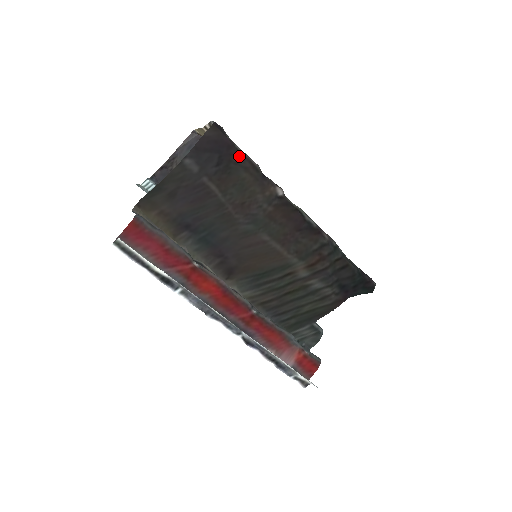
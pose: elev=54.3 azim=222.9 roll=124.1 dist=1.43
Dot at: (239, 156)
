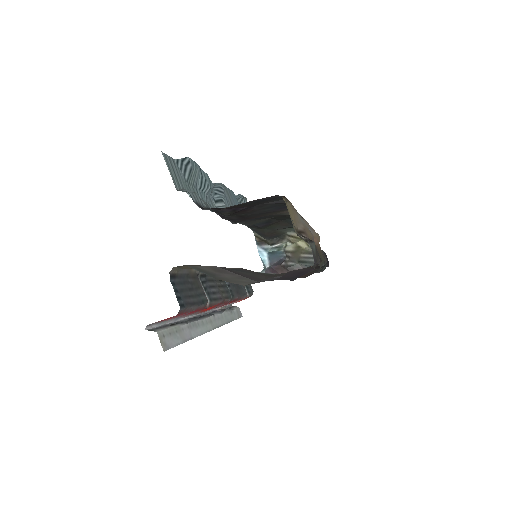
Dot at: occluded
